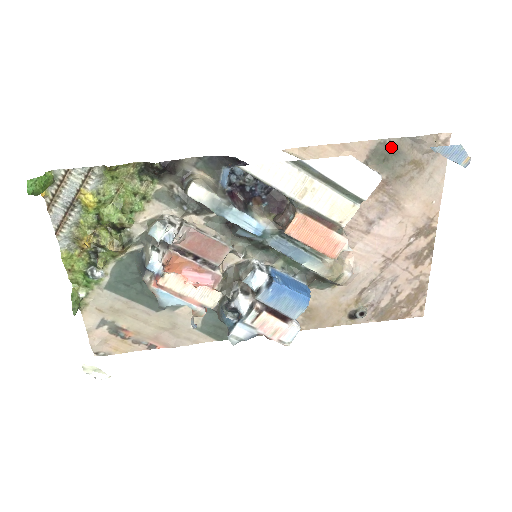
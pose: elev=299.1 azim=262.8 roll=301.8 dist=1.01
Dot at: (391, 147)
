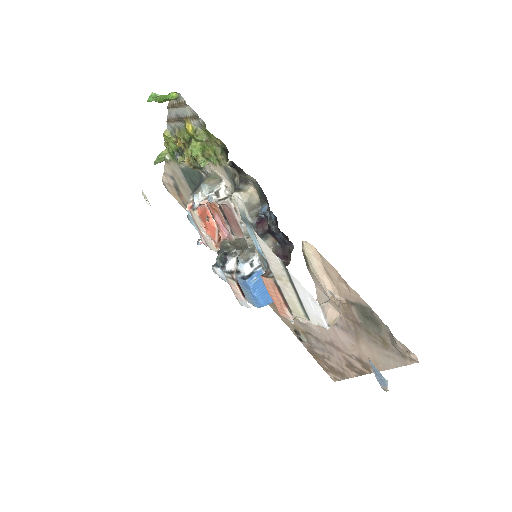
Dot at: (375, 318)
